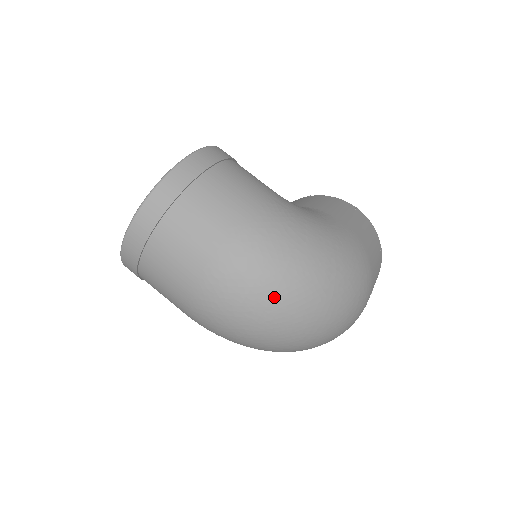
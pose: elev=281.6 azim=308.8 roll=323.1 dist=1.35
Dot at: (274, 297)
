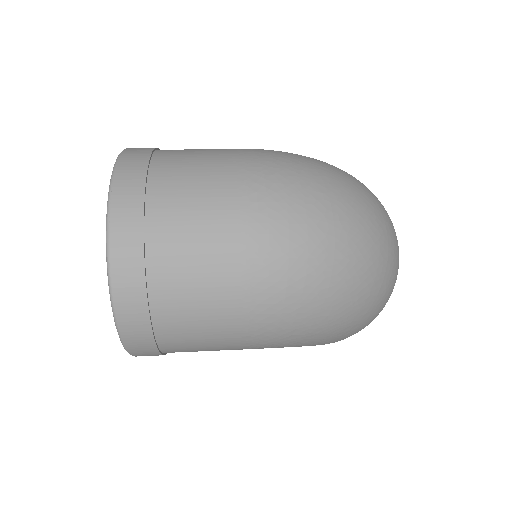
Dot at: (329, 192)
